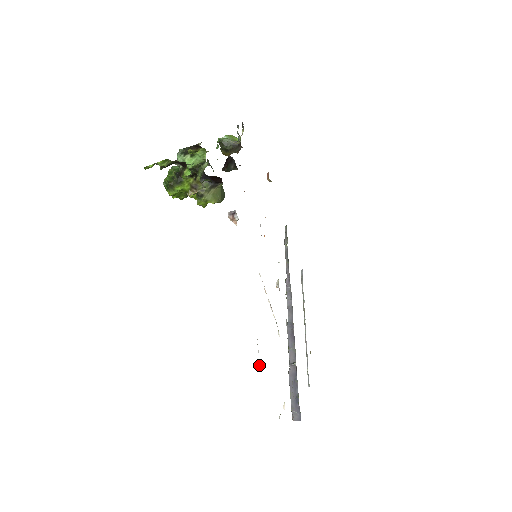
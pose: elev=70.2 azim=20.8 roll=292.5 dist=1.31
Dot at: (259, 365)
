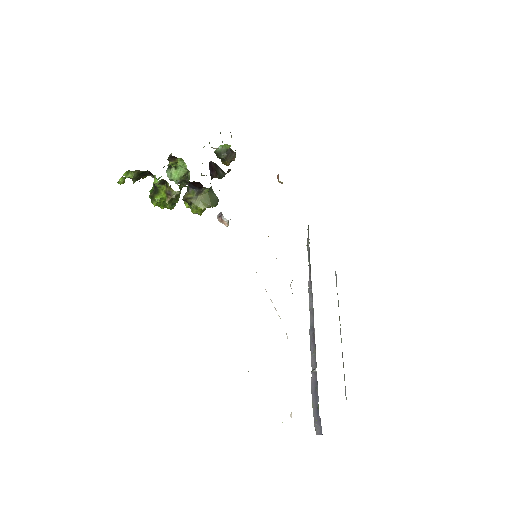
Dot at: occluded
